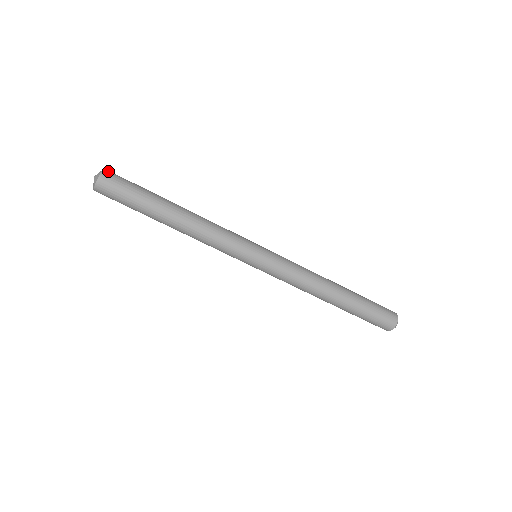
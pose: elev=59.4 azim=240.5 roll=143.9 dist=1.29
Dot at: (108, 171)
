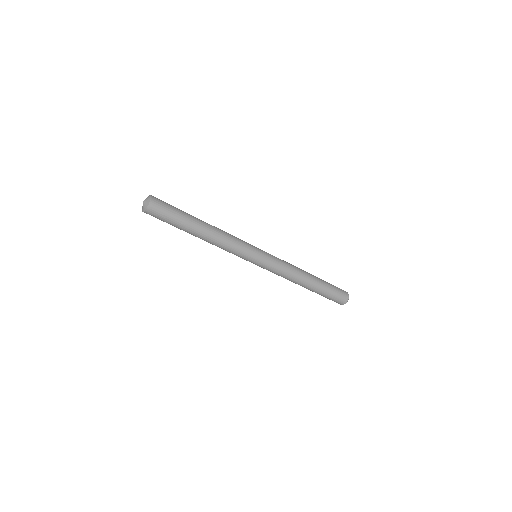
Dot at: (154, 198)
